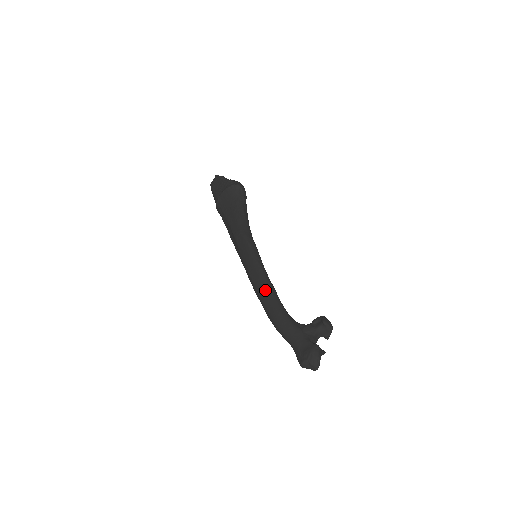
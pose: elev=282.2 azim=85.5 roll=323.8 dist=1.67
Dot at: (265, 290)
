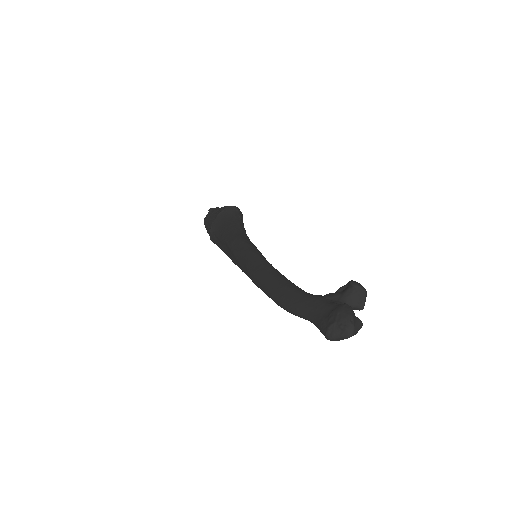
Dot at: (268, 274)
